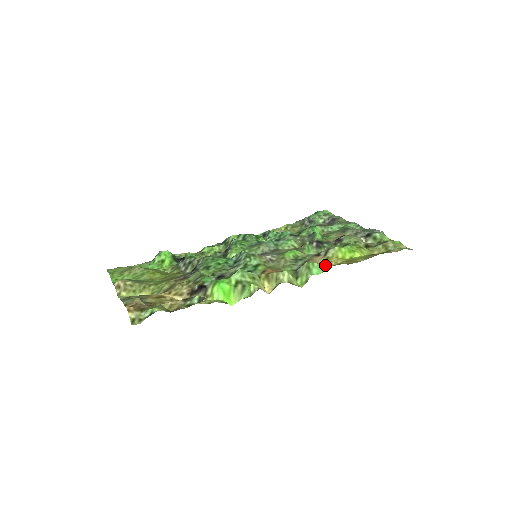
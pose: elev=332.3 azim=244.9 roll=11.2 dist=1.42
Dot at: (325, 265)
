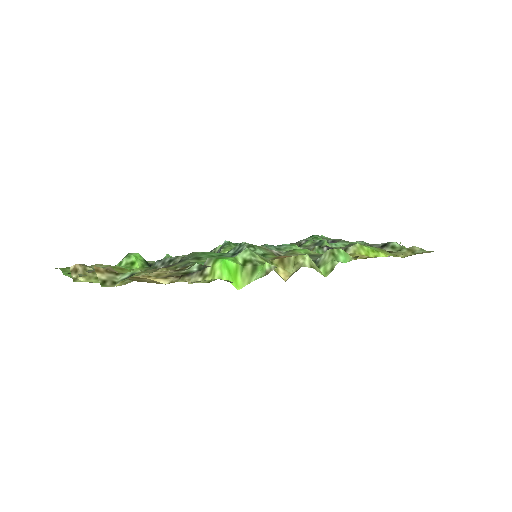
Dot at: occluded
